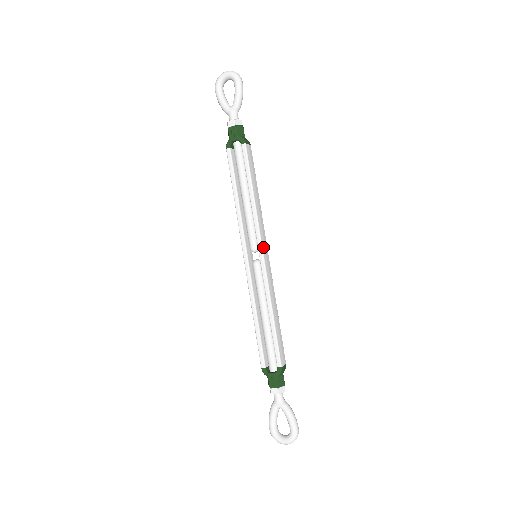
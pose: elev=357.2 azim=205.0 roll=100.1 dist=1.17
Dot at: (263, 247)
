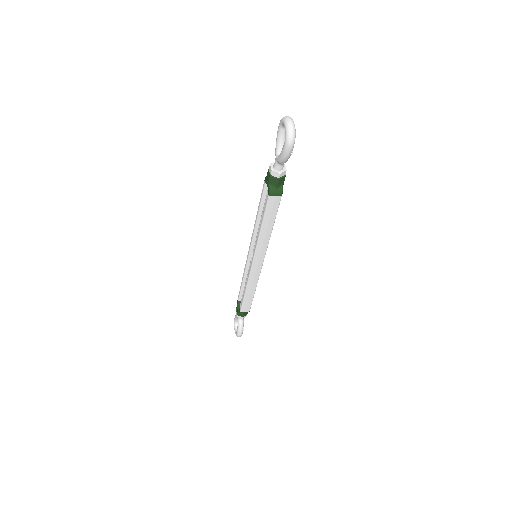
Dot at: (255, 260)
